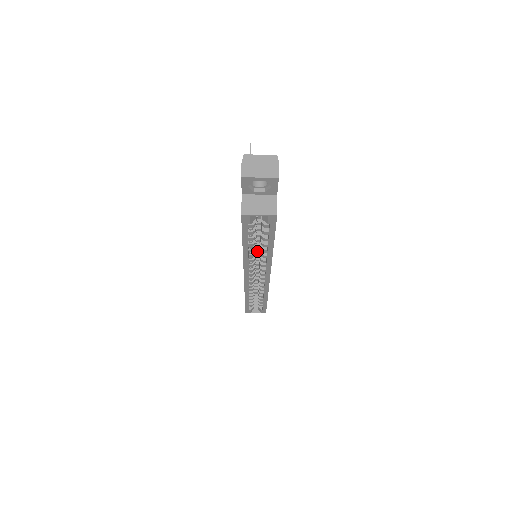
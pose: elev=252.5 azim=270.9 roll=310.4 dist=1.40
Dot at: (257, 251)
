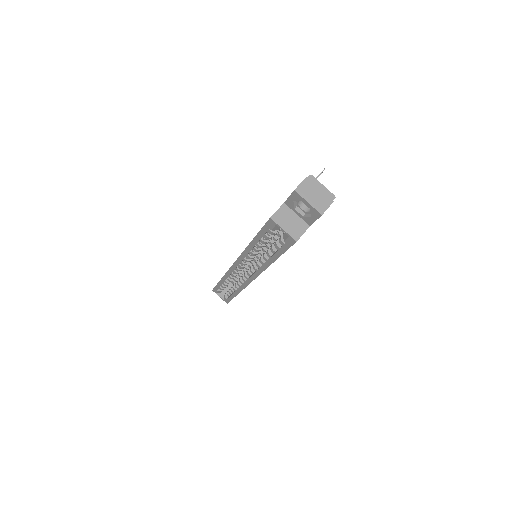
Dot at: (260, 253)
